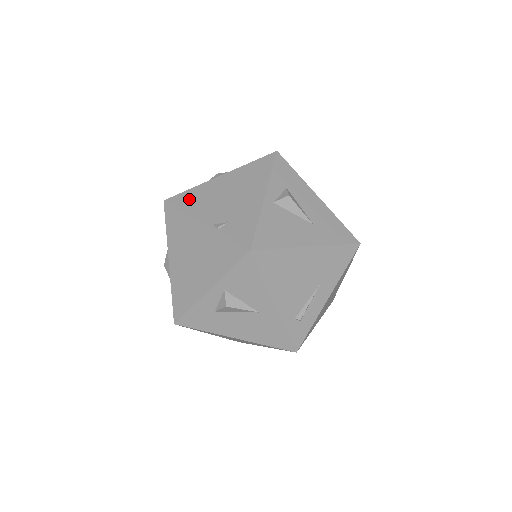
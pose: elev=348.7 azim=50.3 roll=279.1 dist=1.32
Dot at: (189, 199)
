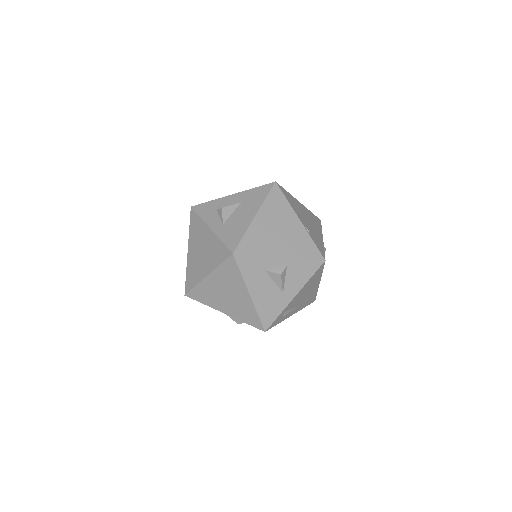
Dot at: (289, 197)
